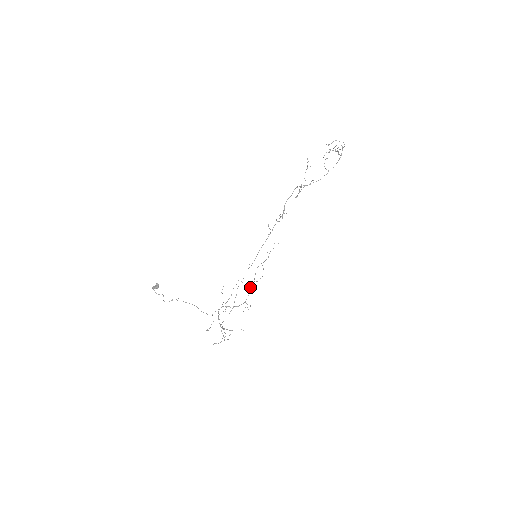
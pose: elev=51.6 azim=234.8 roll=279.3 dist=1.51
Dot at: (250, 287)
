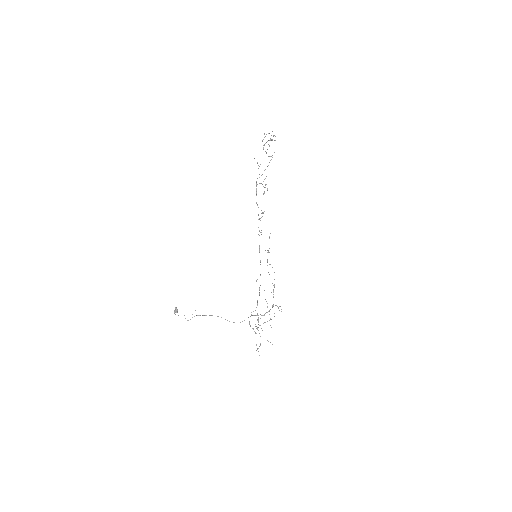
Dot at: occluded
